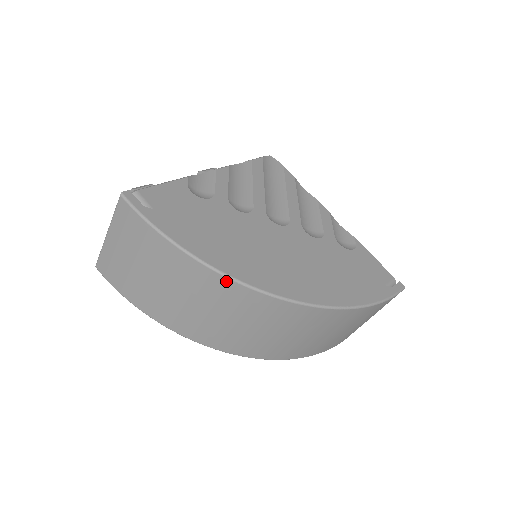
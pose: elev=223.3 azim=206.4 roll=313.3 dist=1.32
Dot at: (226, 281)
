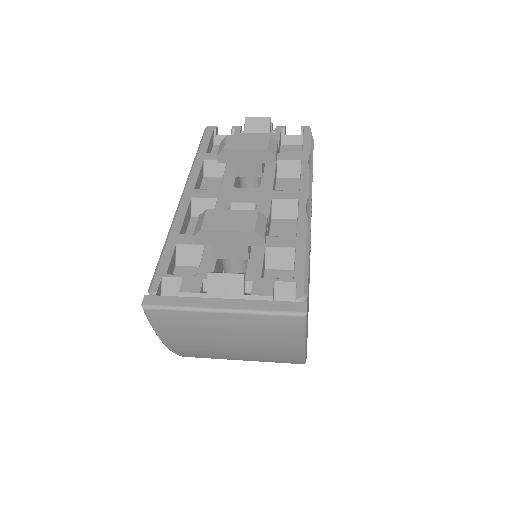
Dot at: occluded
